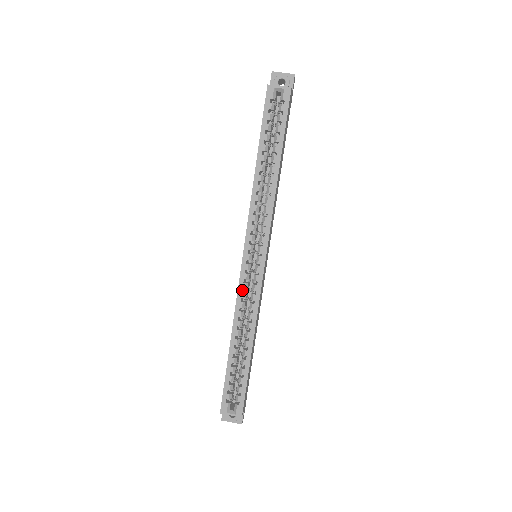
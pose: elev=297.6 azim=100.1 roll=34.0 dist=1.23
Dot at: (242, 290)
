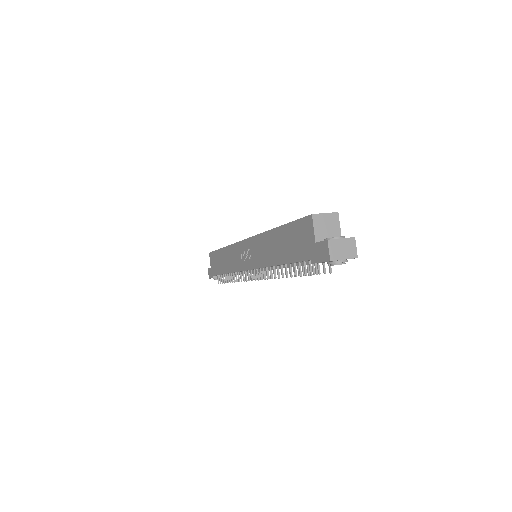
Dot at: occluded
